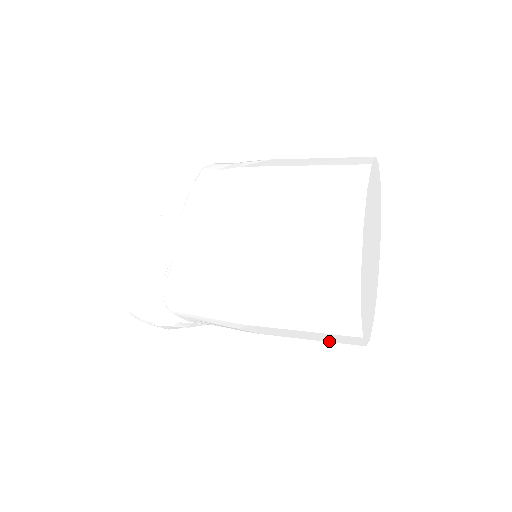
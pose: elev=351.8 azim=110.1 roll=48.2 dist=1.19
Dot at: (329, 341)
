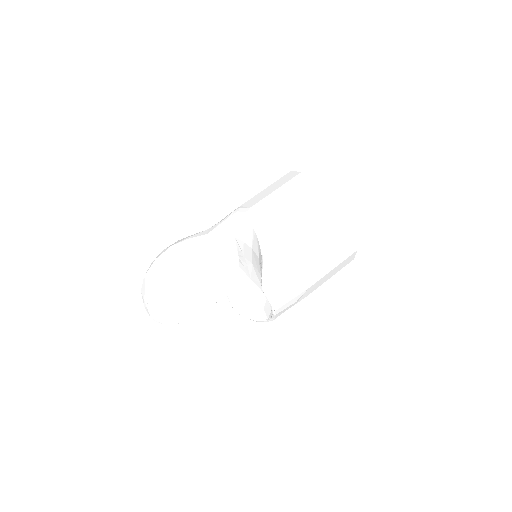
Dot at: occluded
